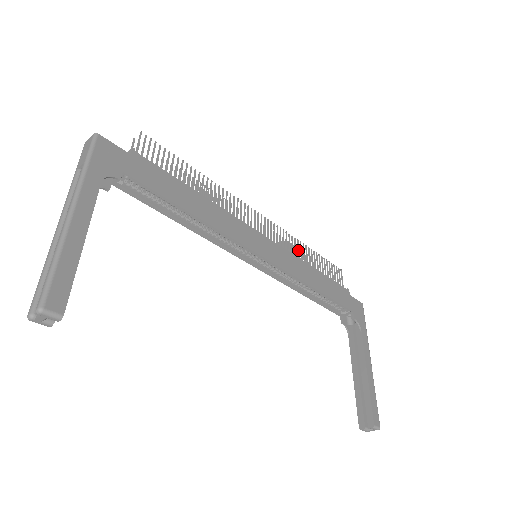
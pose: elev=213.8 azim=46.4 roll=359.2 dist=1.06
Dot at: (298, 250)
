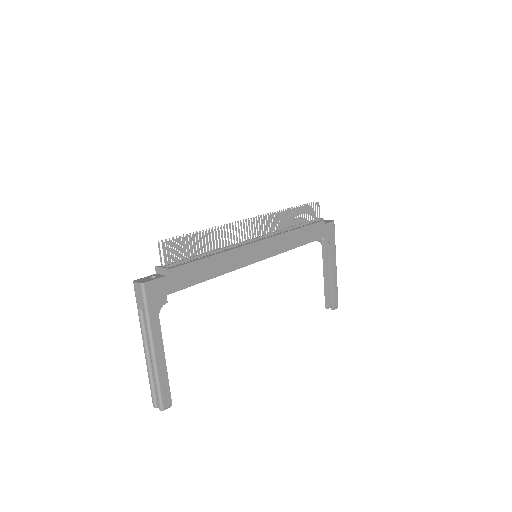
Dot at: (285, 221)
